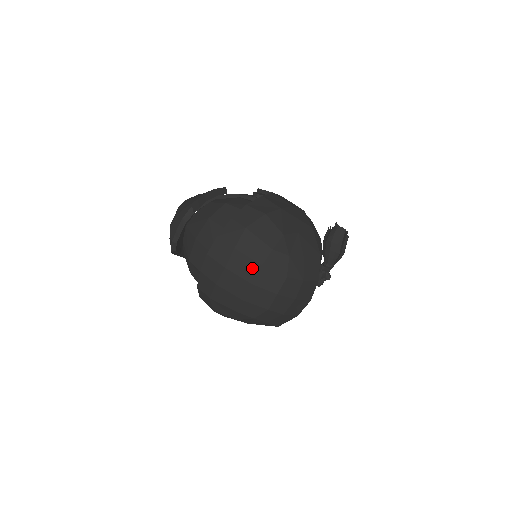
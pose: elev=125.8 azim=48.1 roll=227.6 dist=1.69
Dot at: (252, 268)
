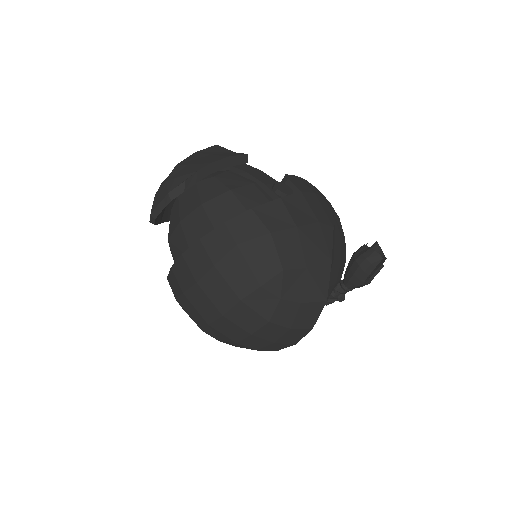
Dot at: (228, 298)
